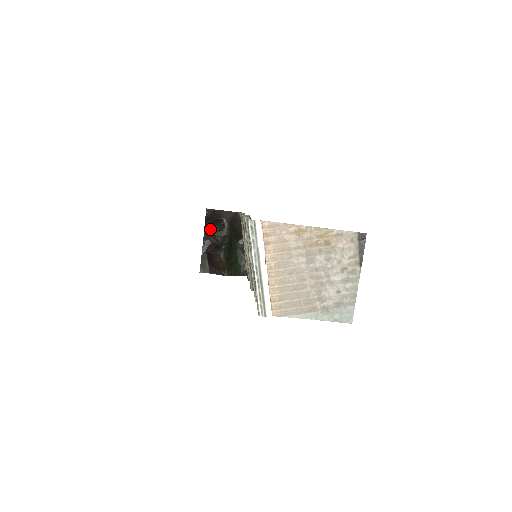
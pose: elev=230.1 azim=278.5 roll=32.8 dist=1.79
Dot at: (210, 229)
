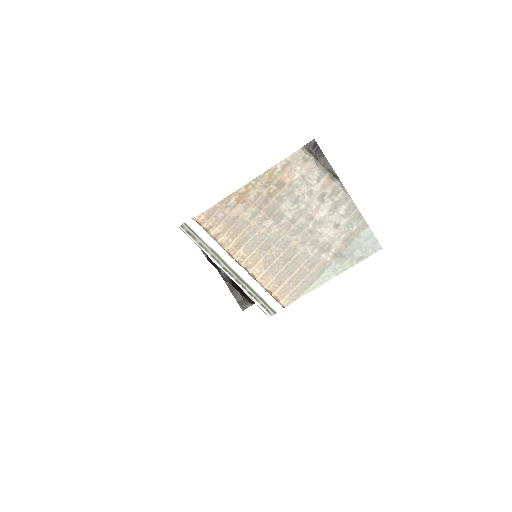
Dot at: occluded
